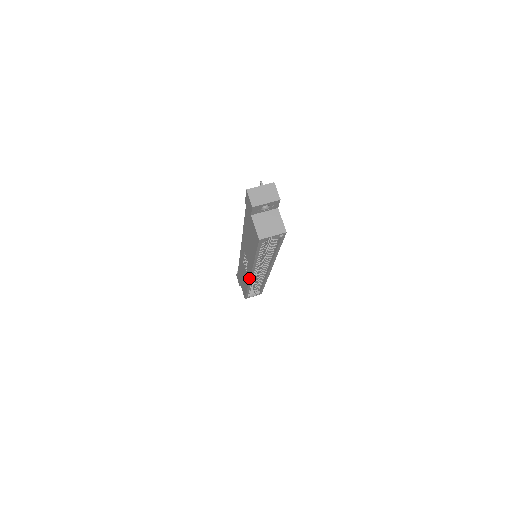
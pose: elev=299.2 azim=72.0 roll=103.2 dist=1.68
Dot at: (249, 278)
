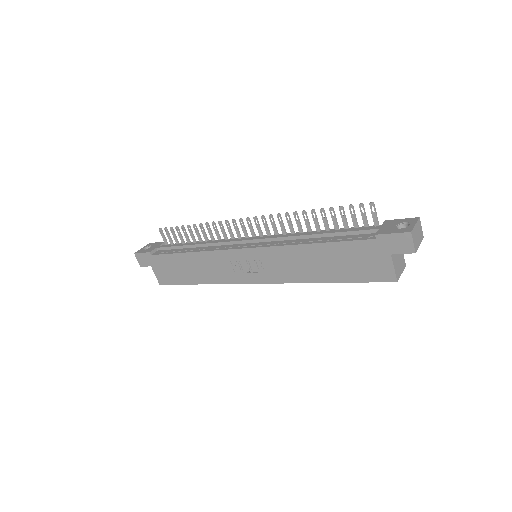
Dot at: (246, 283)
